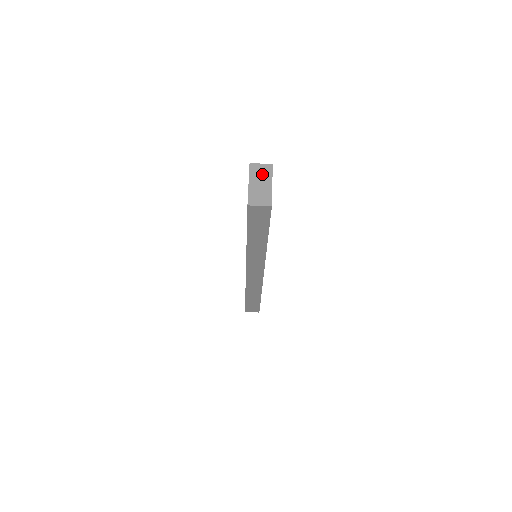
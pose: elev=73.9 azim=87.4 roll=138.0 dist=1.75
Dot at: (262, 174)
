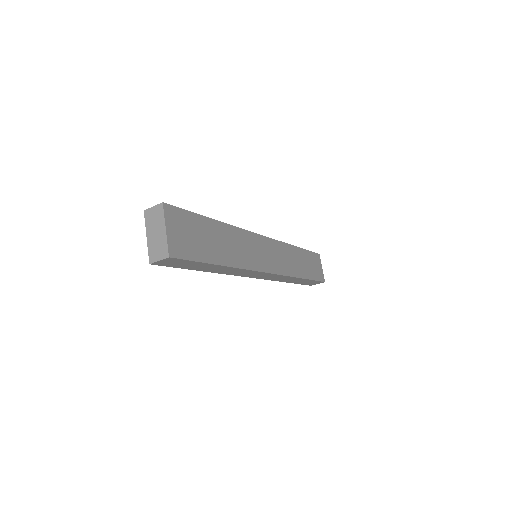
Dot at: (155, 220)
